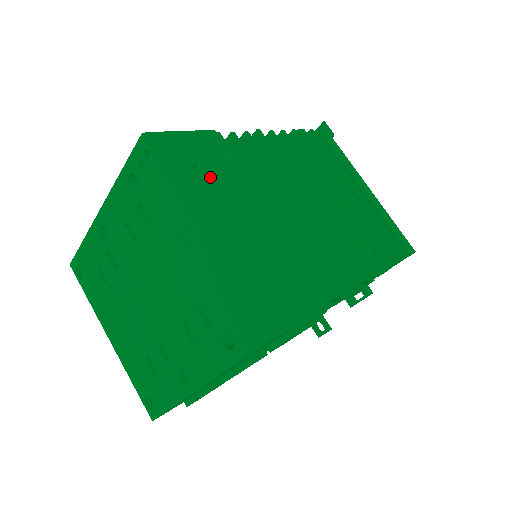
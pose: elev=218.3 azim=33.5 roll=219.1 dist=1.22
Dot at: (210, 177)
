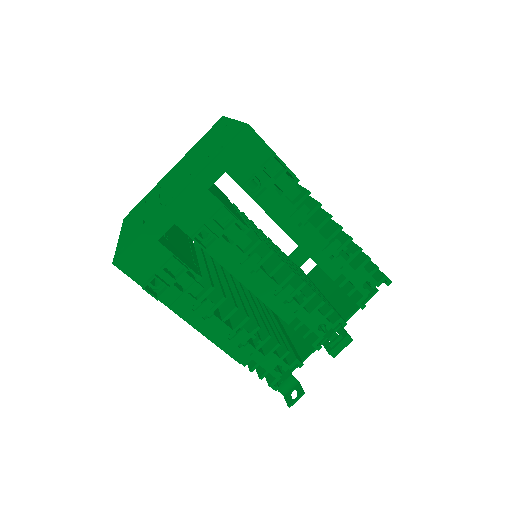
Dot at: occluded
